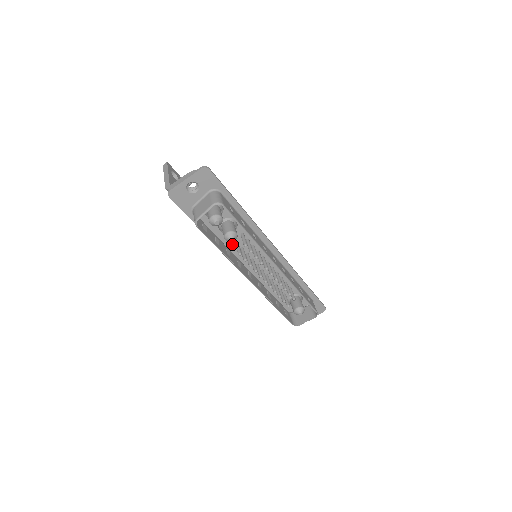
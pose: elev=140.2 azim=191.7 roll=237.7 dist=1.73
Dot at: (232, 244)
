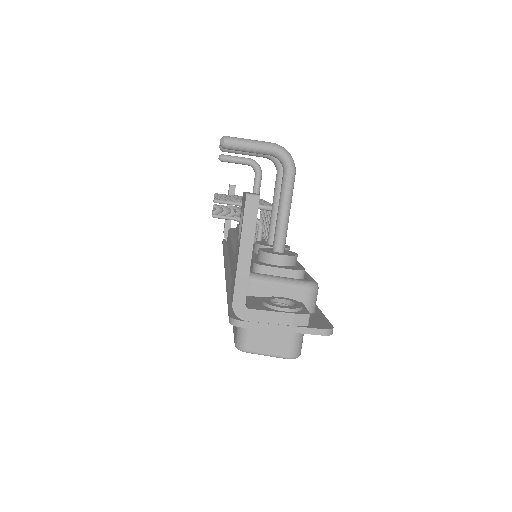
Dot at: occluded
